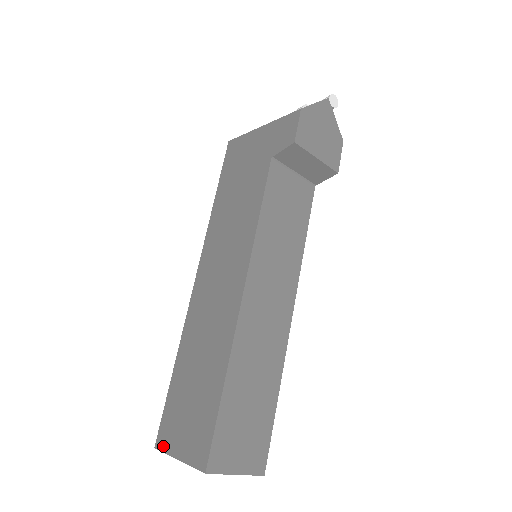
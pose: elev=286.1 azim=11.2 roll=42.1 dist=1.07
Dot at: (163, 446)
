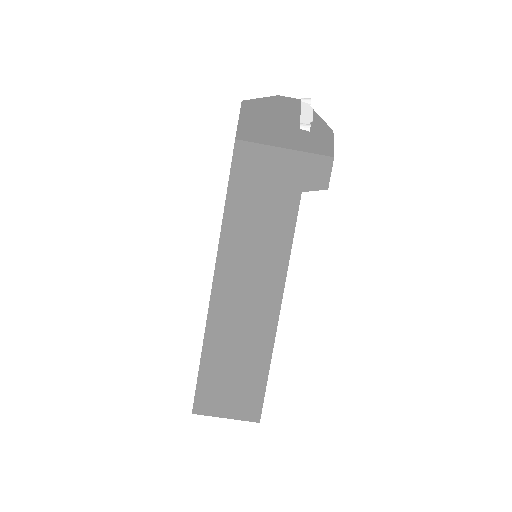
Dot at: (204, 412)
